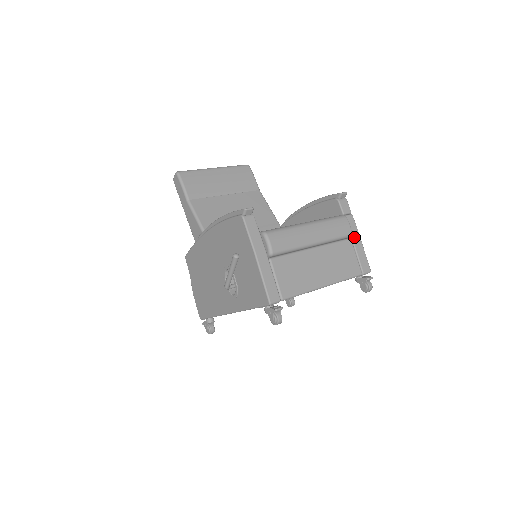
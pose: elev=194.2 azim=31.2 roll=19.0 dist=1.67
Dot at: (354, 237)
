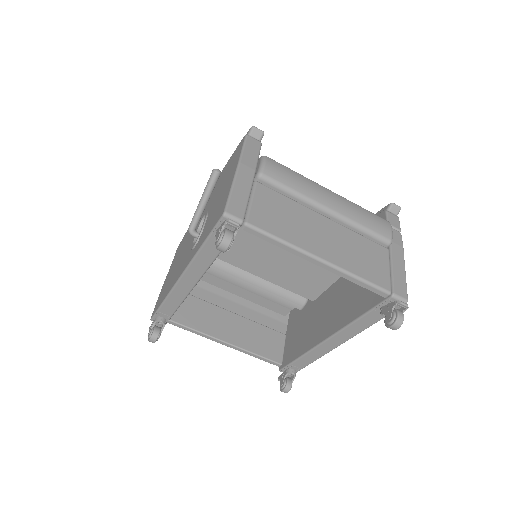
Dot at: (394, 251)
